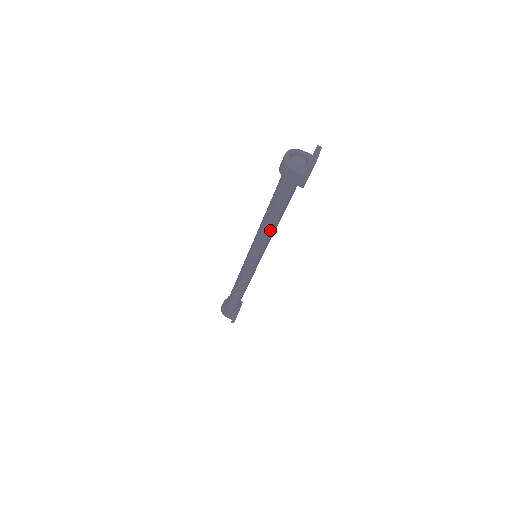
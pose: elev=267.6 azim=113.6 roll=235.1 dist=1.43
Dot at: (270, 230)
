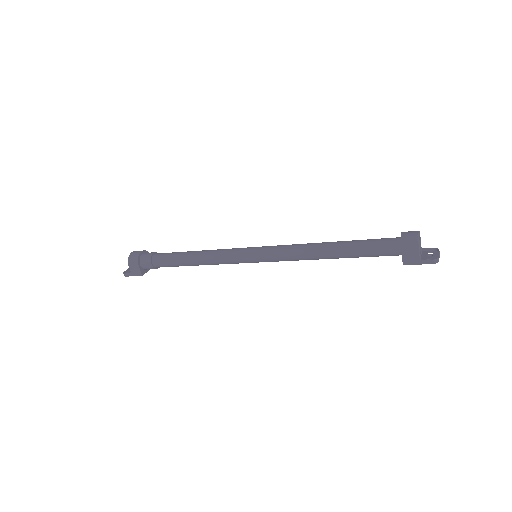
Dot at: (315, 257)
